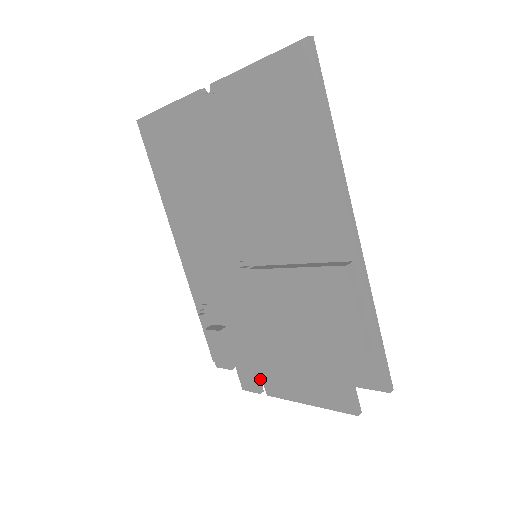
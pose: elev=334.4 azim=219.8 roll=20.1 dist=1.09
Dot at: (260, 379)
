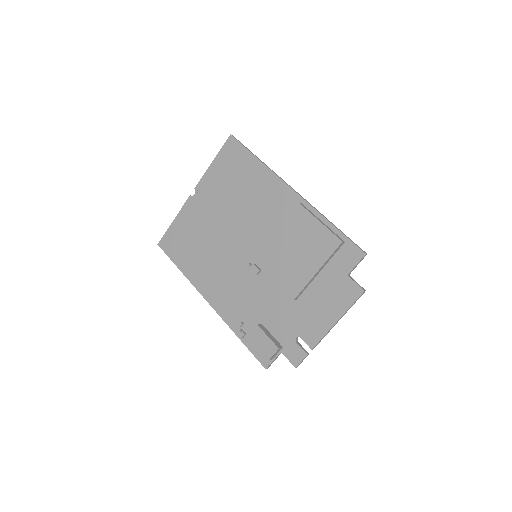
Dot at: occluded
